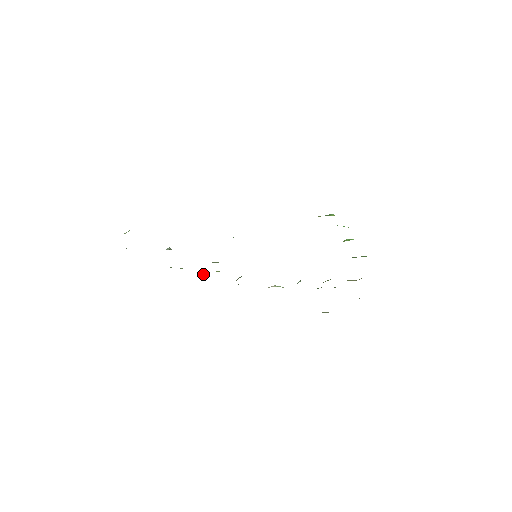
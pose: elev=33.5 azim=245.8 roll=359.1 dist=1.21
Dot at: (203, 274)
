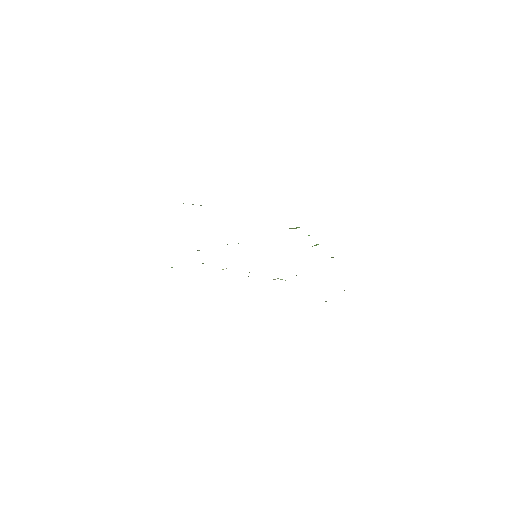
Dot at: occluded
